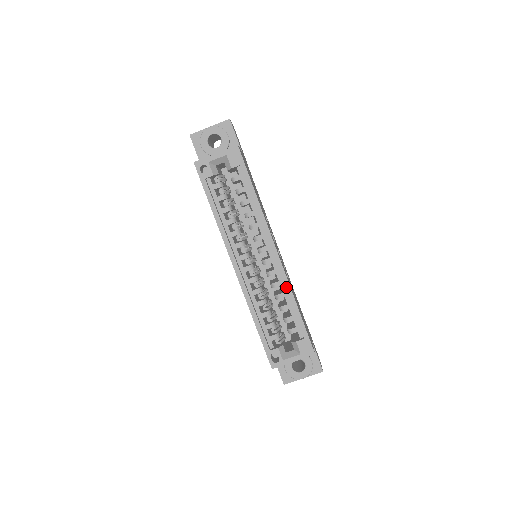
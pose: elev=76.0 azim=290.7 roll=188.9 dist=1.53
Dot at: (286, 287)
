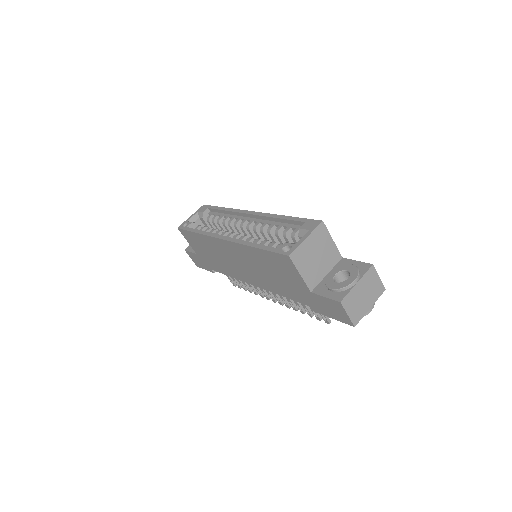
Dot at: (269, 216)
